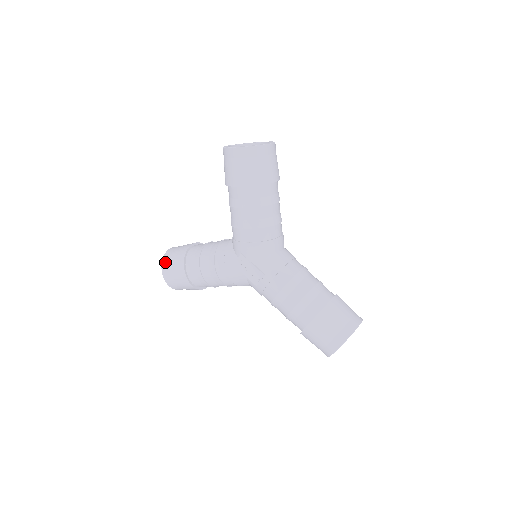
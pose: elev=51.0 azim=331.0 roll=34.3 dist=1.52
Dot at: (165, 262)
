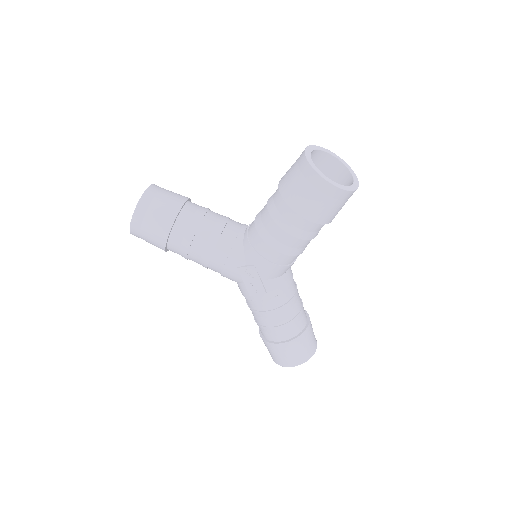
Dot at: (141, 211)
